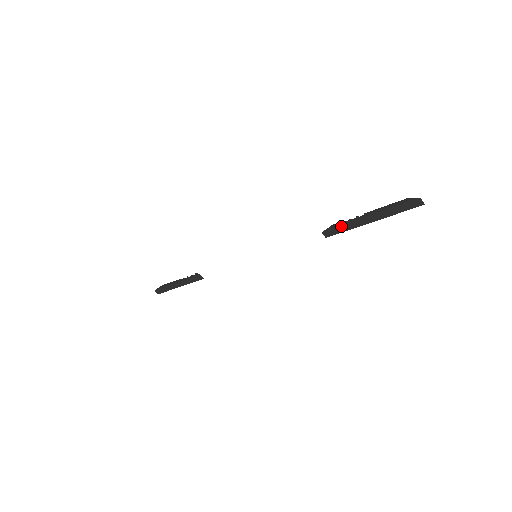
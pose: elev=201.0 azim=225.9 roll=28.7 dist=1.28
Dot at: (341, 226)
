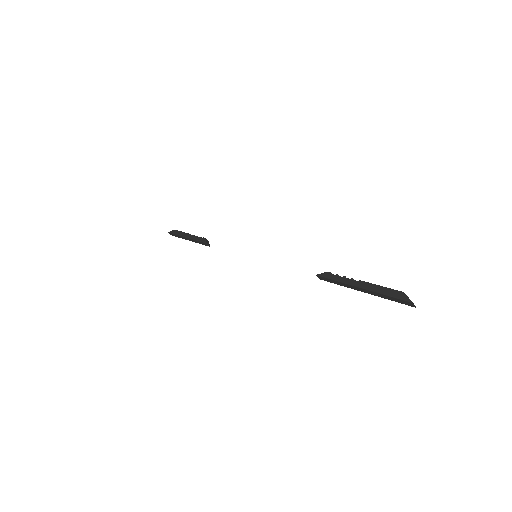
Dot at: (334, 280)
